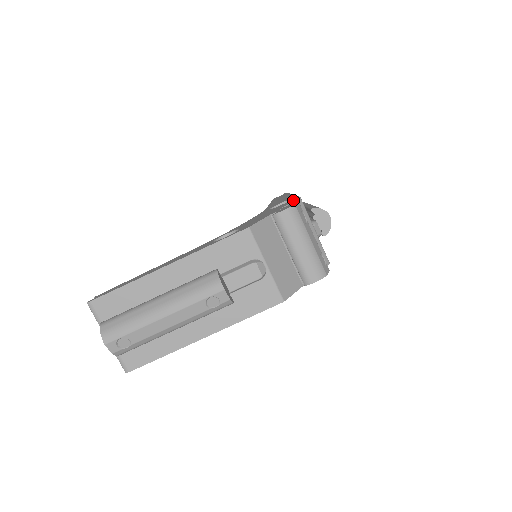
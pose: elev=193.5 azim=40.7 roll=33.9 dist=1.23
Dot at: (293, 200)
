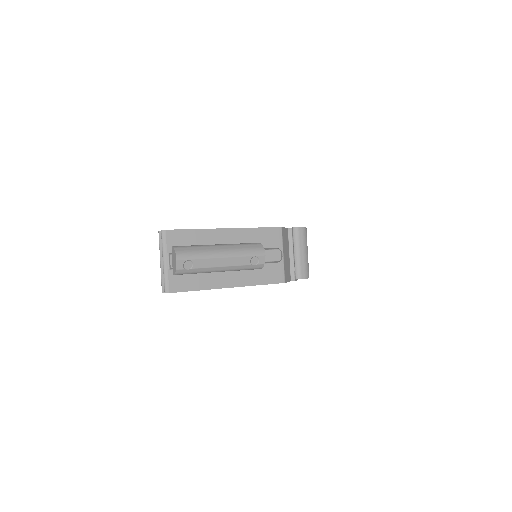
Dot at: occluded
